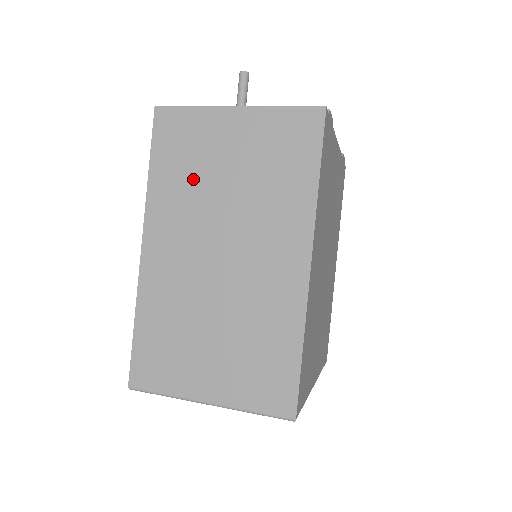
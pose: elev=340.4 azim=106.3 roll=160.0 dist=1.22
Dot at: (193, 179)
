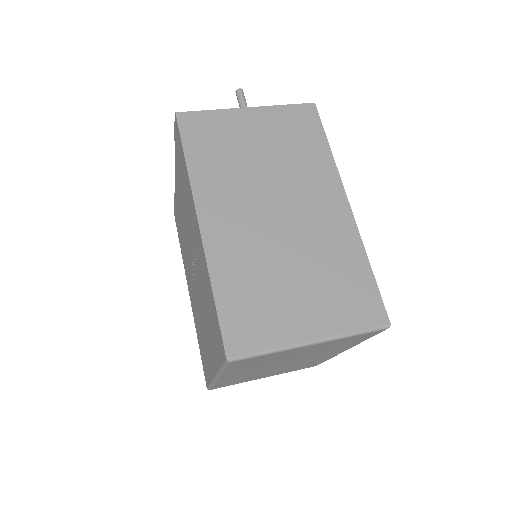
Dot at: (230, 161)
